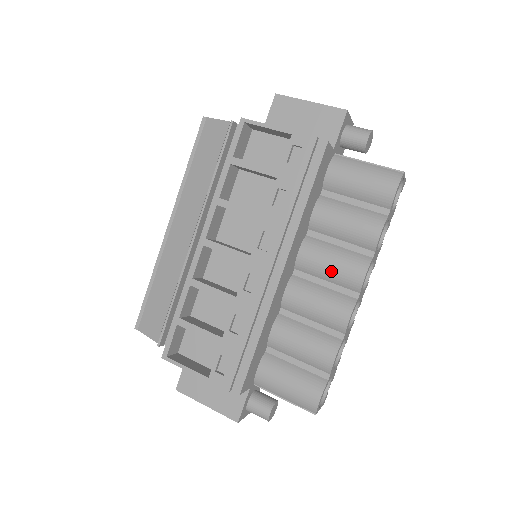
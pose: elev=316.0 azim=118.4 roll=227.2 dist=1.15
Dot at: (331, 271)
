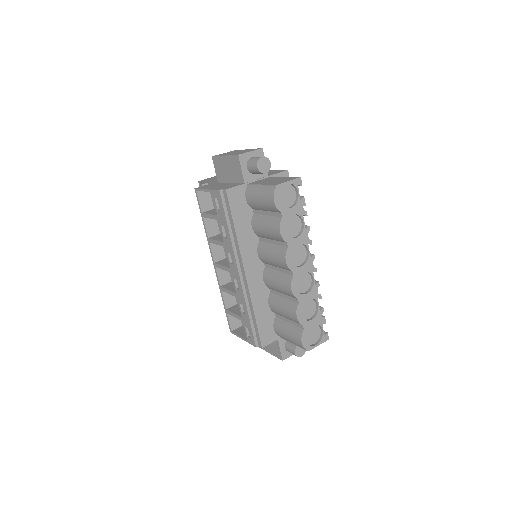
Dot at: (274, 262)
